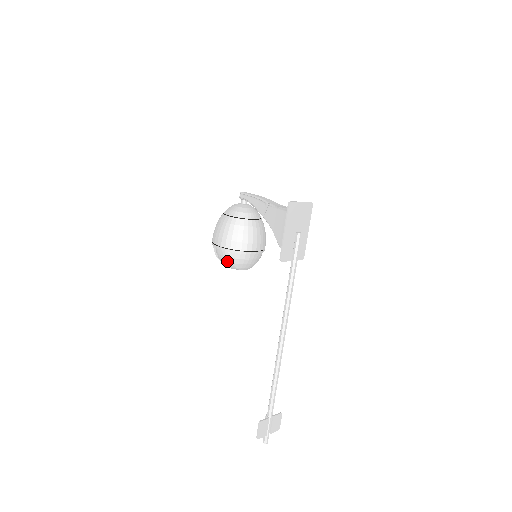
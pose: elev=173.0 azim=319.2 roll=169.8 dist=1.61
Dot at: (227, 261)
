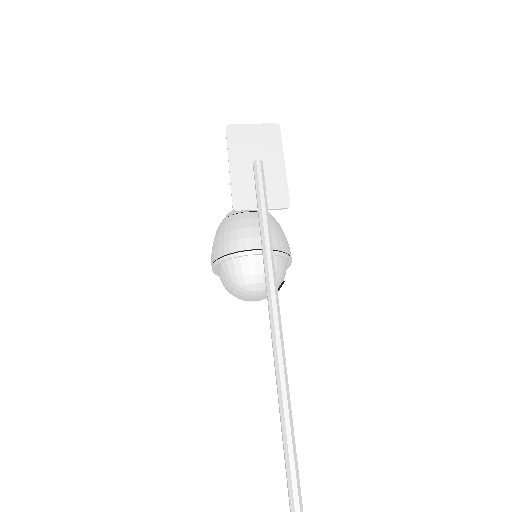
Dot at: (226, 283)
